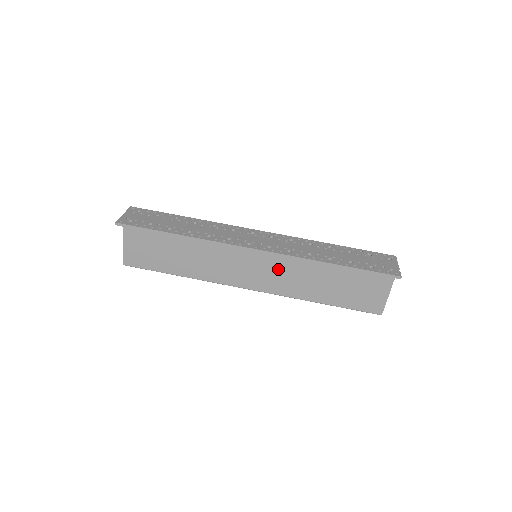
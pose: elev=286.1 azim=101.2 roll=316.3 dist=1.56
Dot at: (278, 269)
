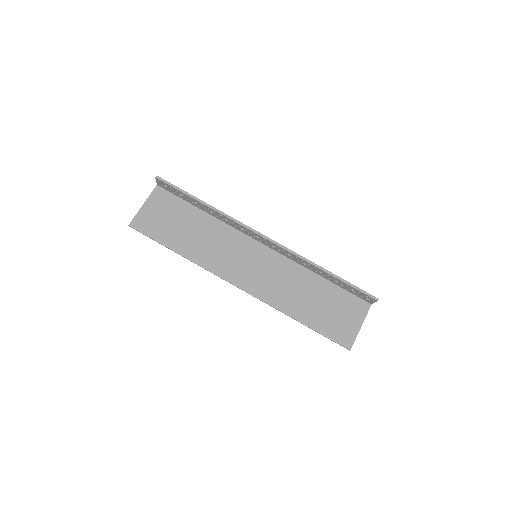
Dot at: (271, 273)
